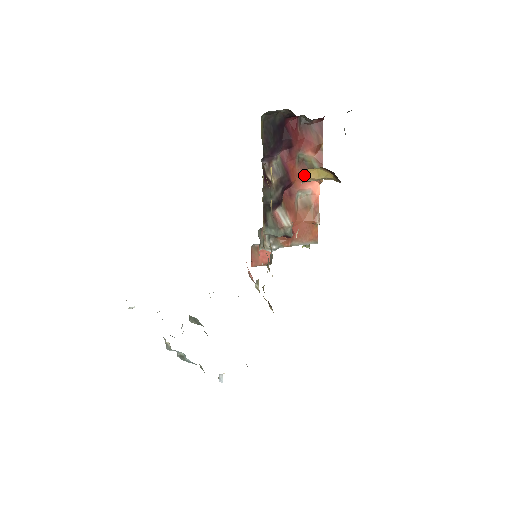
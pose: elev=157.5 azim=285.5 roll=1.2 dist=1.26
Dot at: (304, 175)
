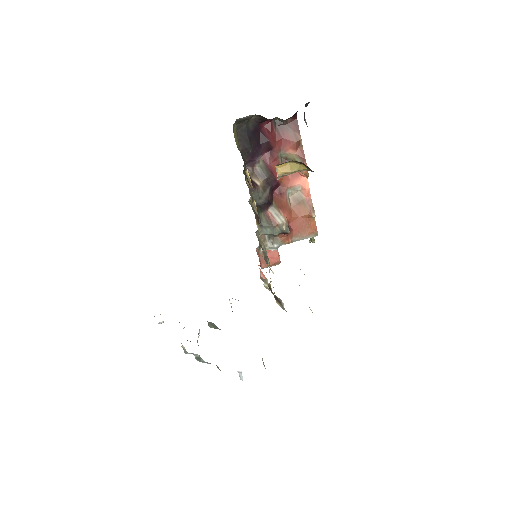
Dot at: (277, 171)
